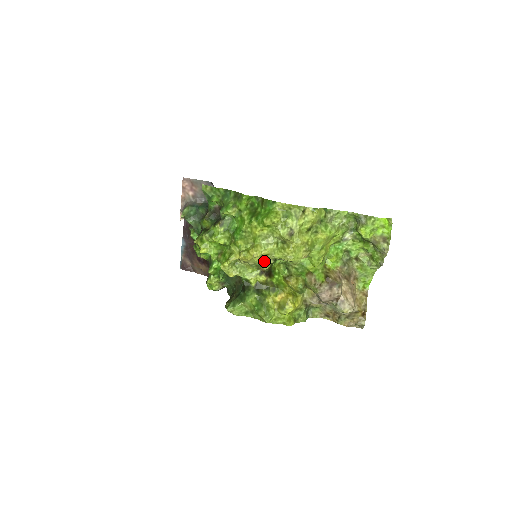
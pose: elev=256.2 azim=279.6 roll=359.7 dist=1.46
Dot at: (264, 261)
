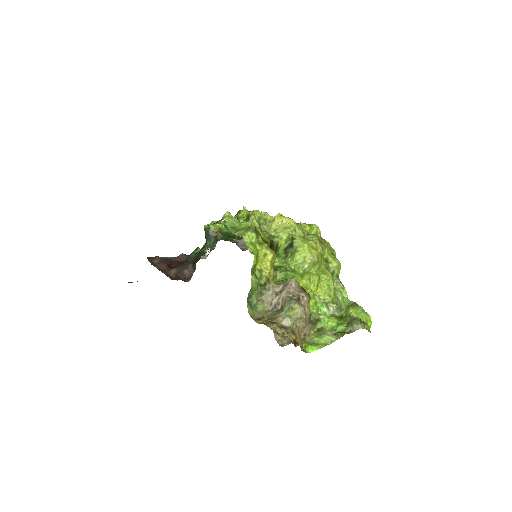
Dot at: (288, 230)
